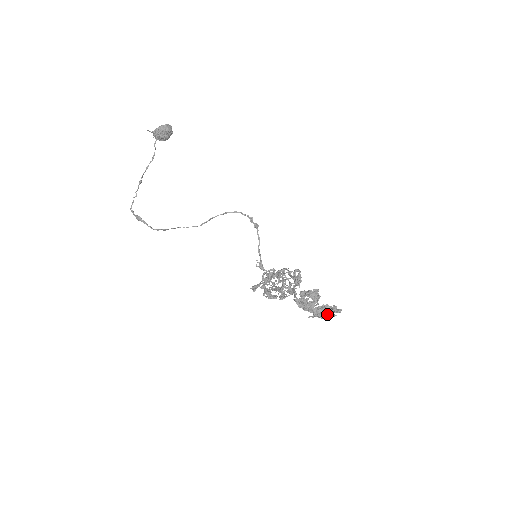
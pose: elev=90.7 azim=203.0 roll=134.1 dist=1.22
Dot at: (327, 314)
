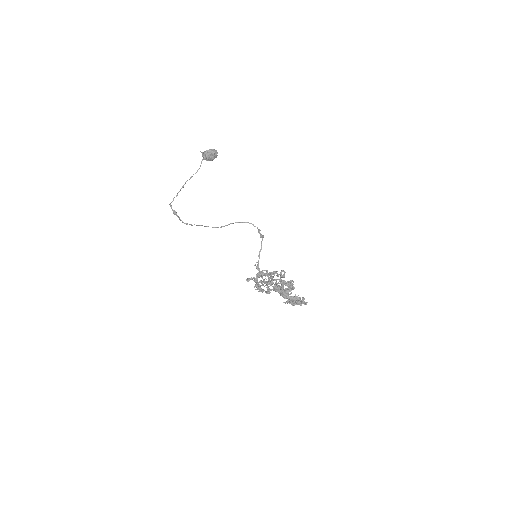
Dot at: (296, 301)
